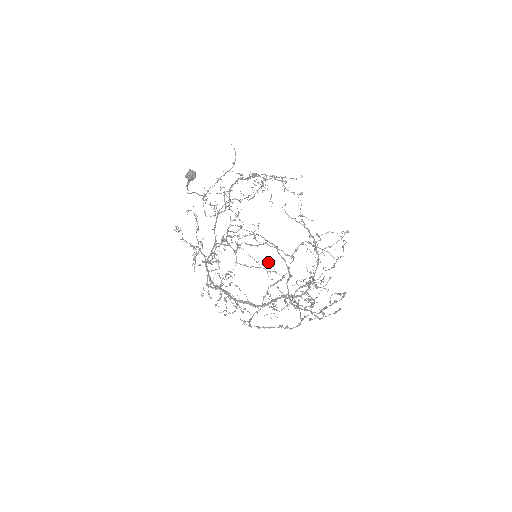
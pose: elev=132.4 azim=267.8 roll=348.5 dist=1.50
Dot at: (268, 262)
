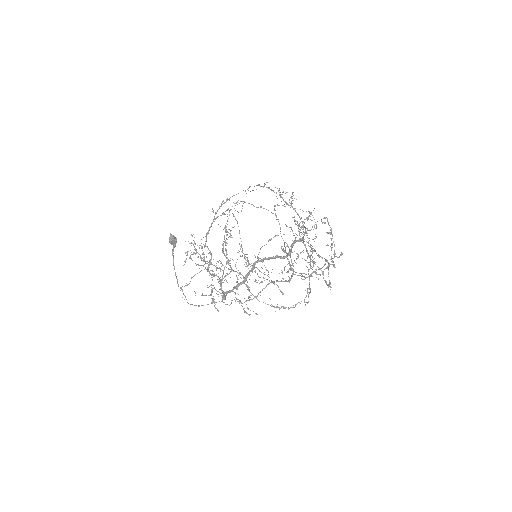
Dot at: occluded
